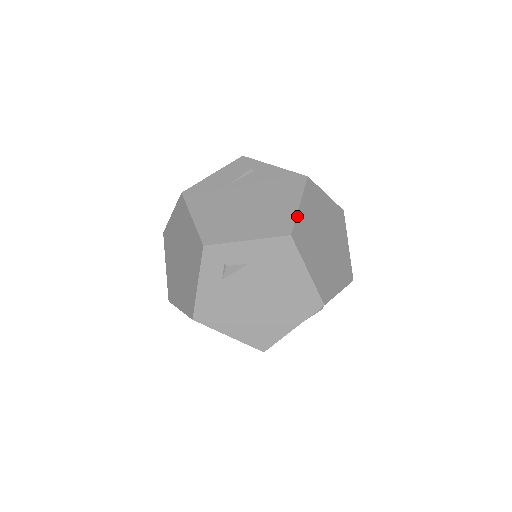
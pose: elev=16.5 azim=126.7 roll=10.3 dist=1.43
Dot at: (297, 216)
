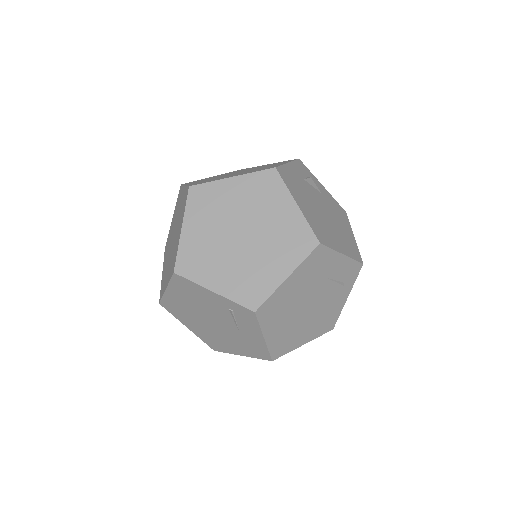
Dot at: occluded
